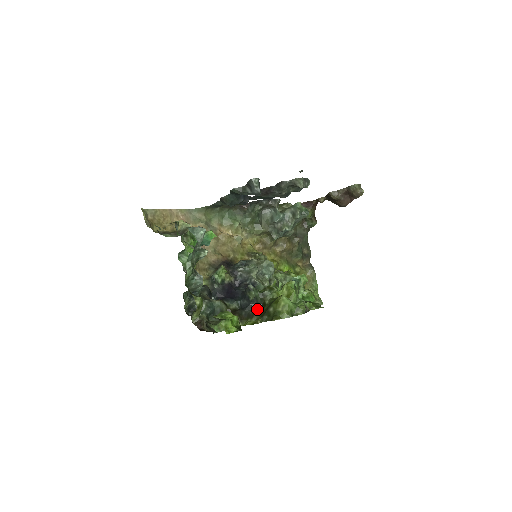
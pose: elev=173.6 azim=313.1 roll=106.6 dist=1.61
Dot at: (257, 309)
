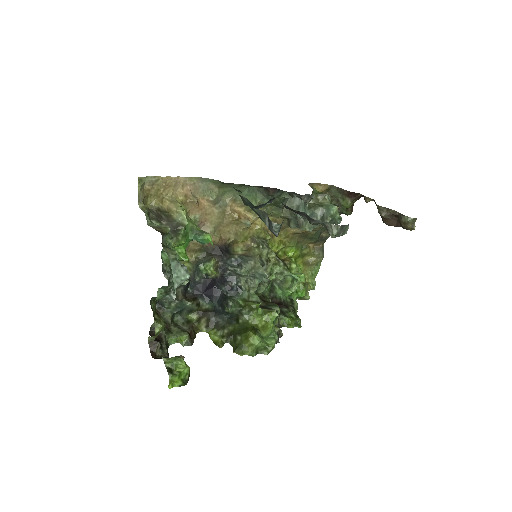
Dot at: (228, 321)
